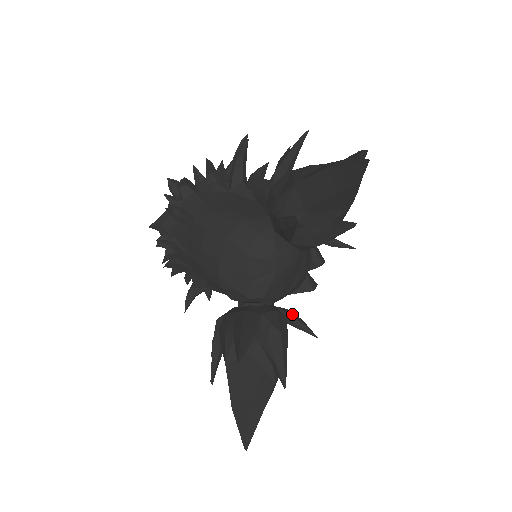
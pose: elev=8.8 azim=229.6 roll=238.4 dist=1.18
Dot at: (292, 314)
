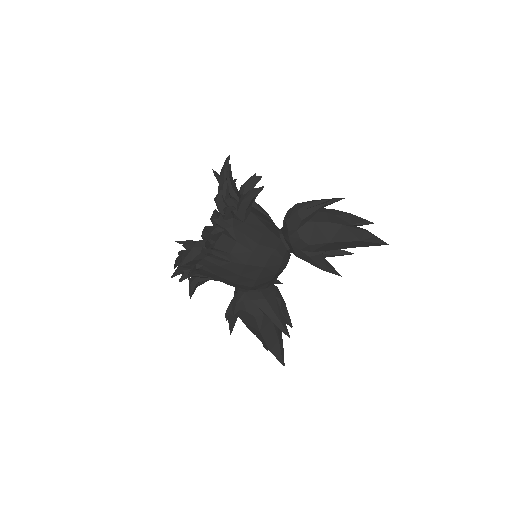
Dot at: occluded
